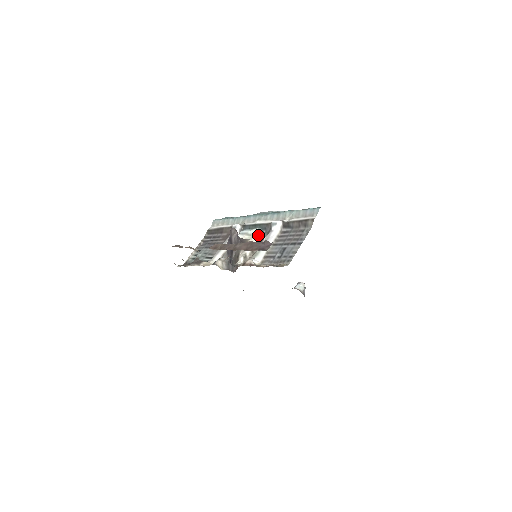
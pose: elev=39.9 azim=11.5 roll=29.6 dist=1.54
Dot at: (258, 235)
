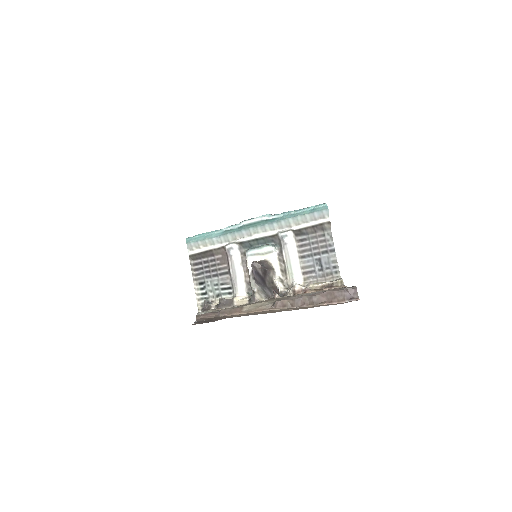
Dot at: (274, 252)
